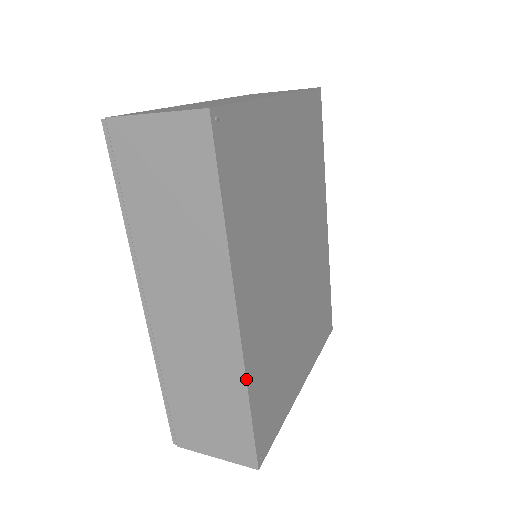
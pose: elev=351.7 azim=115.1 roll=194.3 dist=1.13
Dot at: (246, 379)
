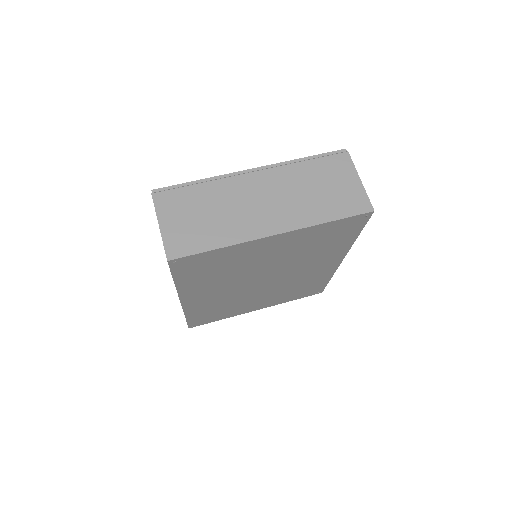
Dot at: (184, 313)
